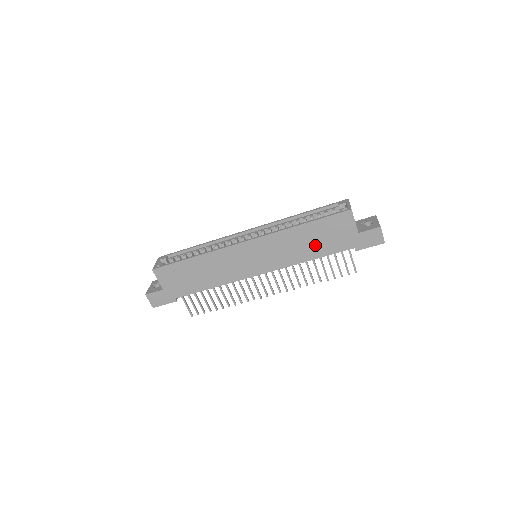
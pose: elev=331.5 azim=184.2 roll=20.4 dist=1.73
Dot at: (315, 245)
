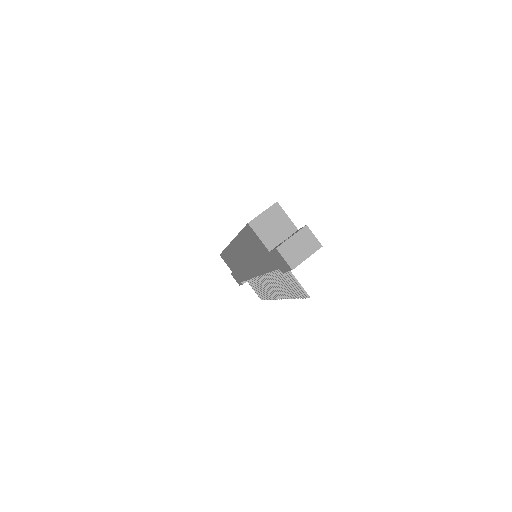
Dot at: (258, 257)
